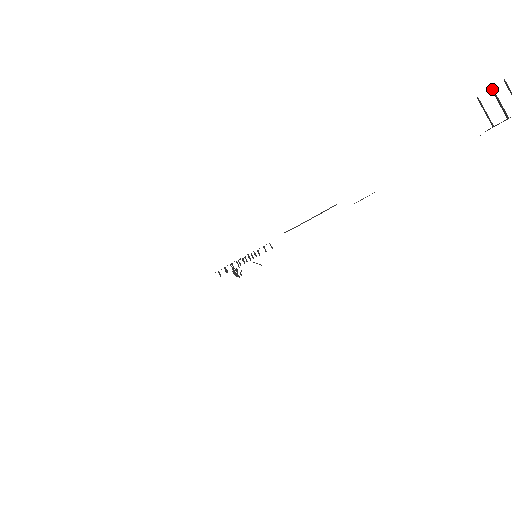
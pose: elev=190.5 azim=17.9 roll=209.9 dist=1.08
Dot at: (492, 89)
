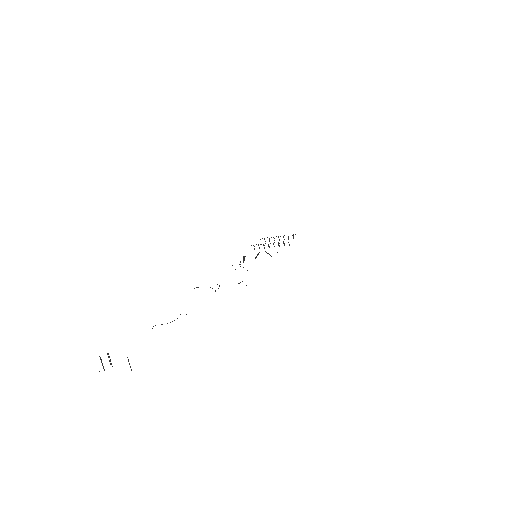
Dot at: occluded
